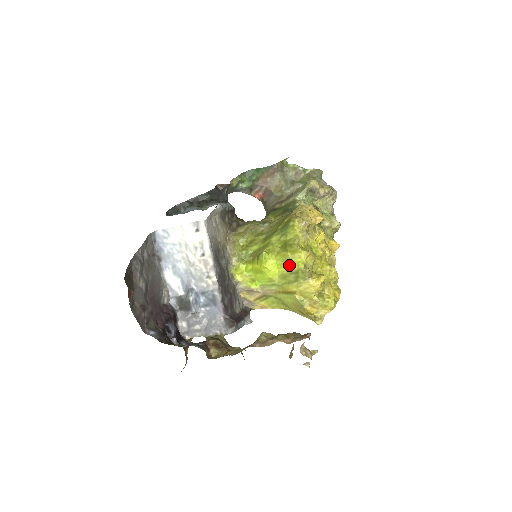
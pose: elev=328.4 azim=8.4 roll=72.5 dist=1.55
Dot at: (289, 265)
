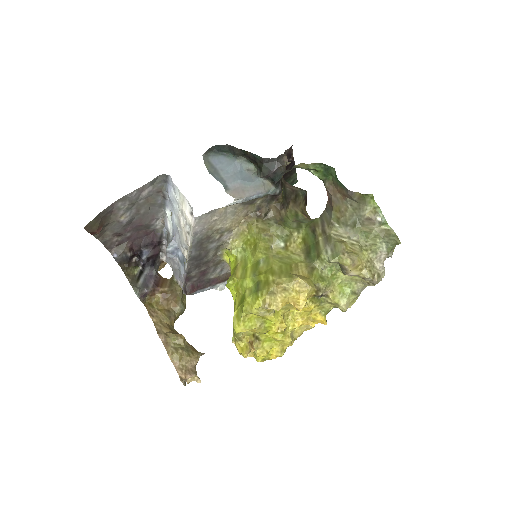
Dot at: occluded
